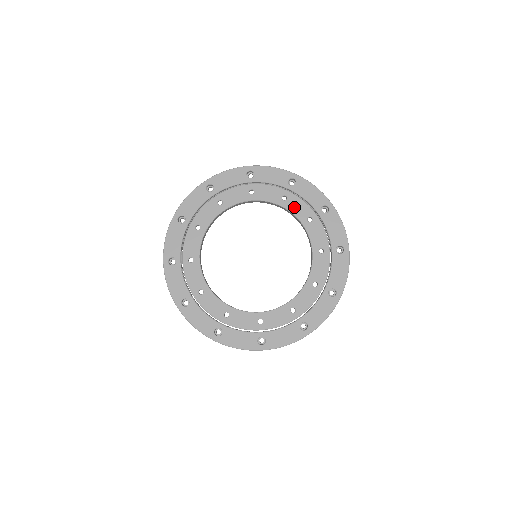
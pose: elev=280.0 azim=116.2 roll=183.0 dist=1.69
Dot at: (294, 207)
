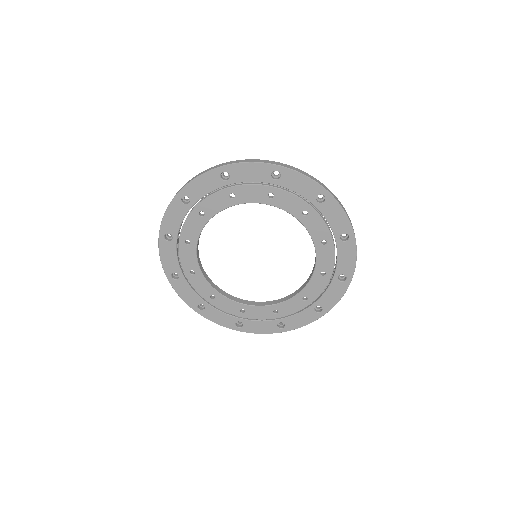
Dot at: (284, 203)
